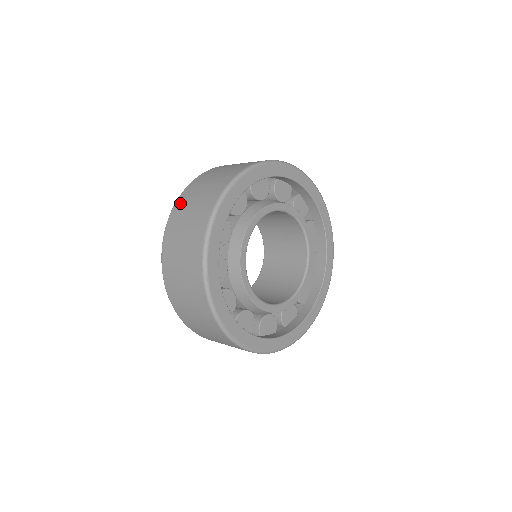
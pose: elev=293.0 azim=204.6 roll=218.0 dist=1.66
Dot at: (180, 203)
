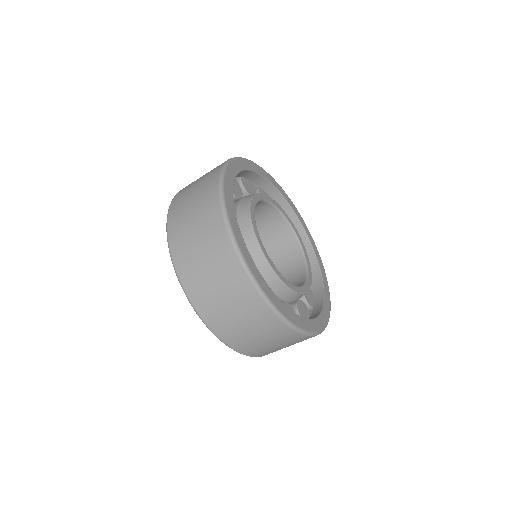
Dot at: (215, 324)
